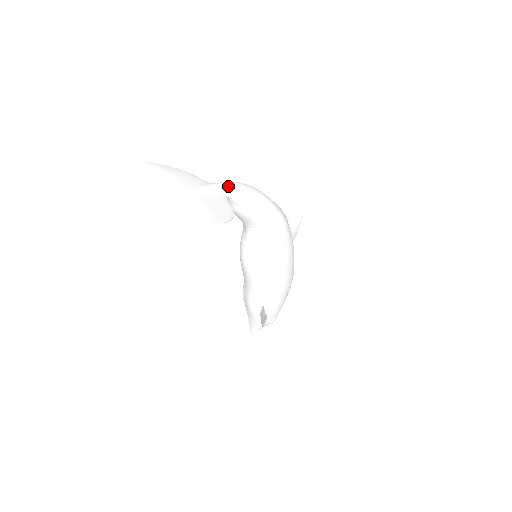
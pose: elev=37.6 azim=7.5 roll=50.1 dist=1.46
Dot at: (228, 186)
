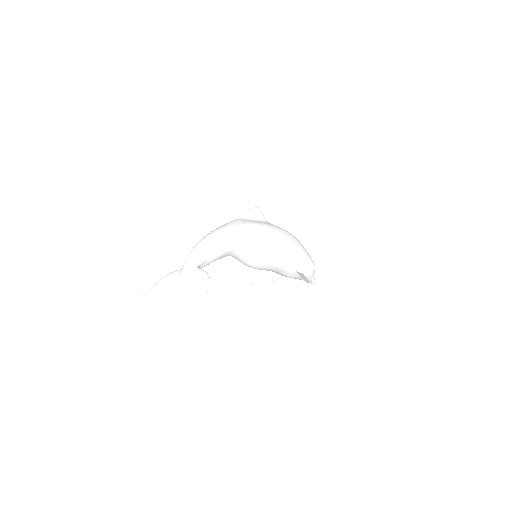
Dot at: (190, 260)
